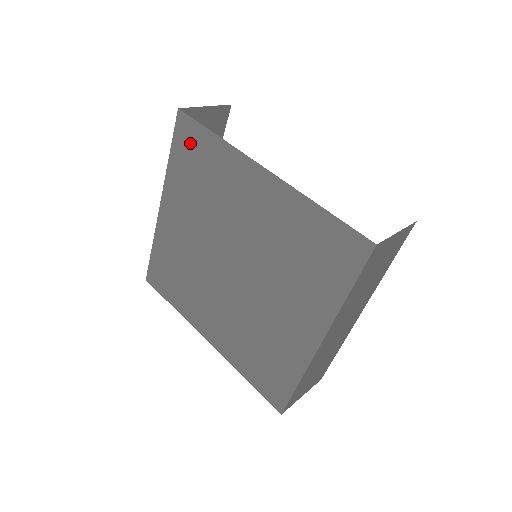
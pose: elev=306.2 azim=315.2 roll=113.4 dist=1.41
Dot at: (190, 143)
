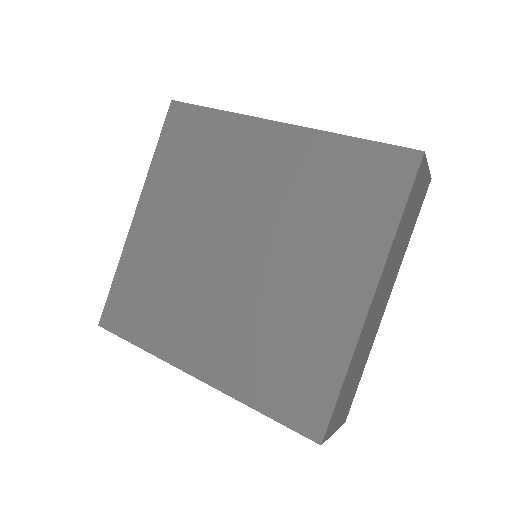
Dot at: (185, 129)
